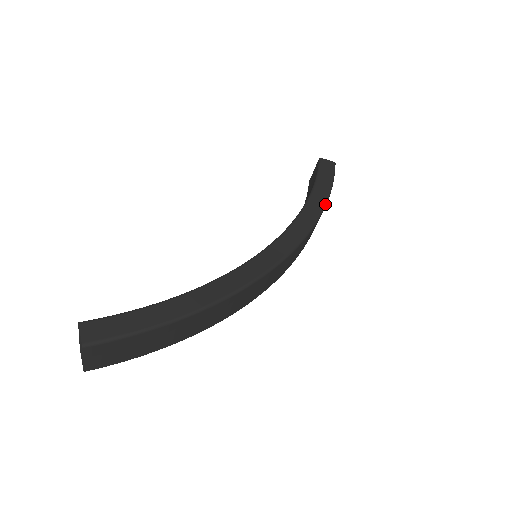
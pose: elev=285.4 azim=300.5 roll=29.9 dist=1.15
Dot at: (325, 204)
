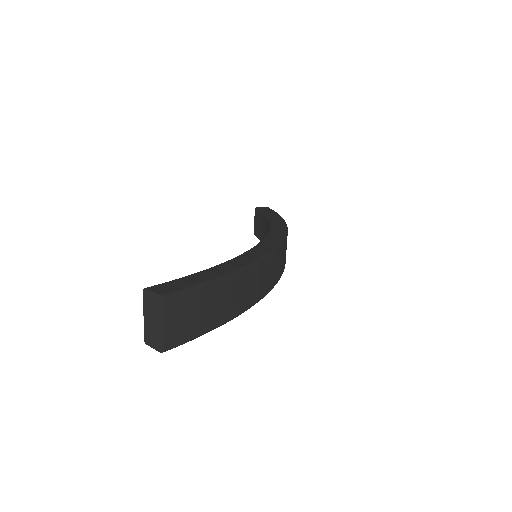
Dot at: occluded
